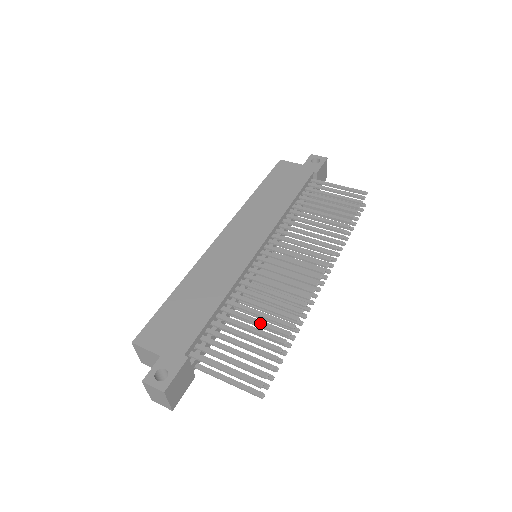
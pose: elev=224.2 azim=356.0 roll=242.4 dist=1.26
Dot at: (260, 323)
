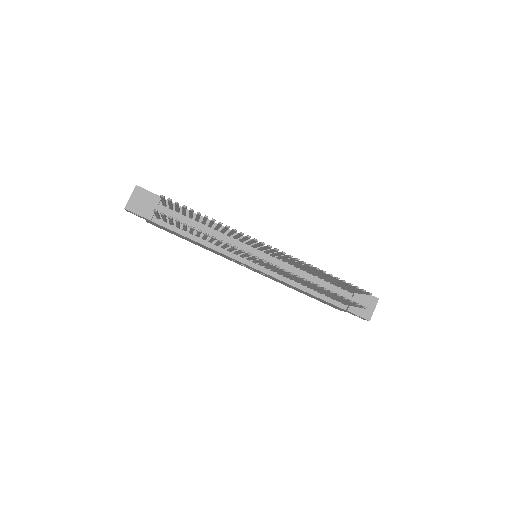
Dot at: occluded
